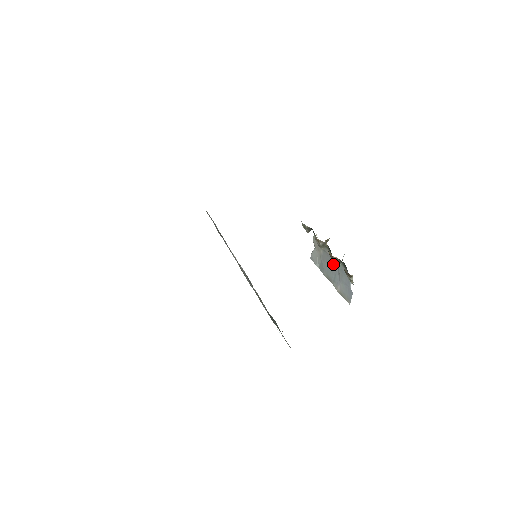
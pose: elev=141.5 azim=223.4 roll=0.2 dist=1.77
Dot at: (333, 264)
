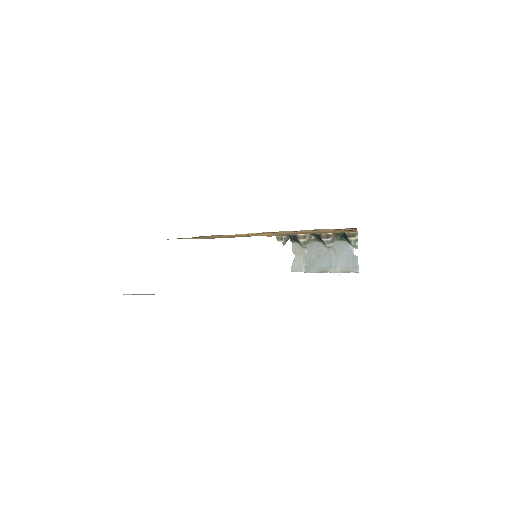
Dot at: (325, 250)
